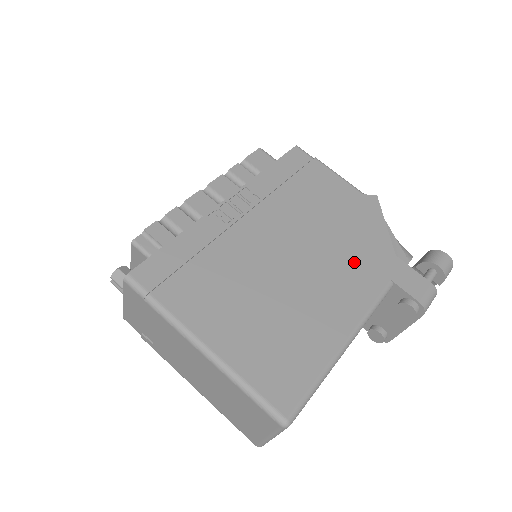
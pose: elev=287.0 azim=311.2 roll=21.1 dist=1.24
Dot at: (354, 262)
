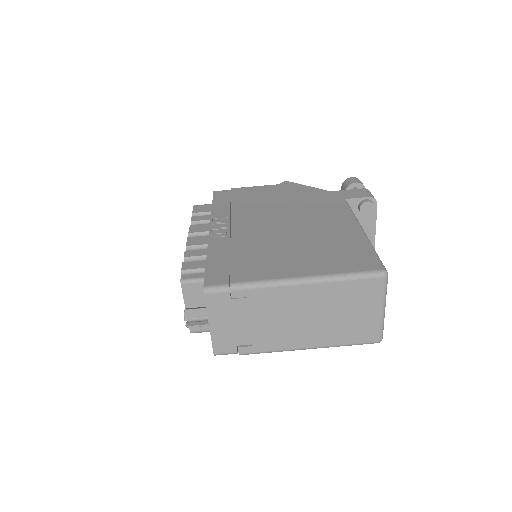
Dot at: (316, 205)
